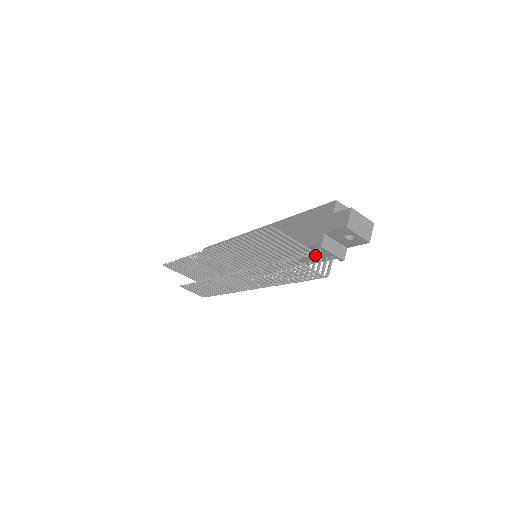
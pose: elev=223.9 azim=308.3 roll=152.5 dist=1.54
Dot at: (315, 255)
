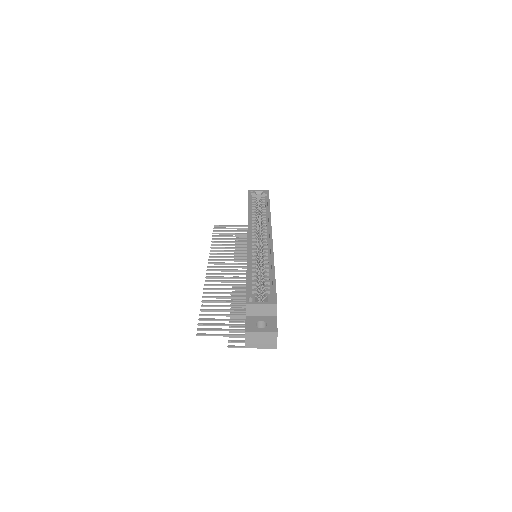
Dot at: occluded
